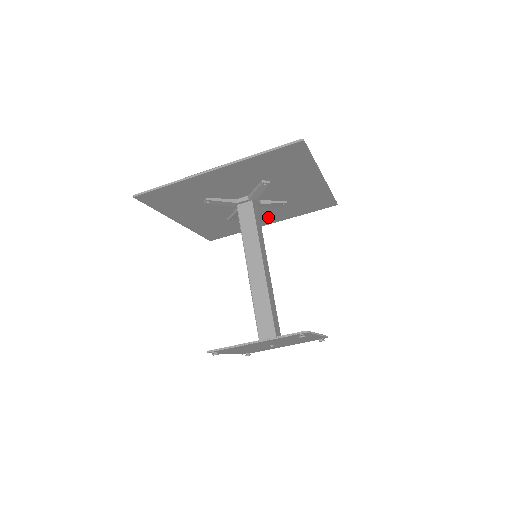
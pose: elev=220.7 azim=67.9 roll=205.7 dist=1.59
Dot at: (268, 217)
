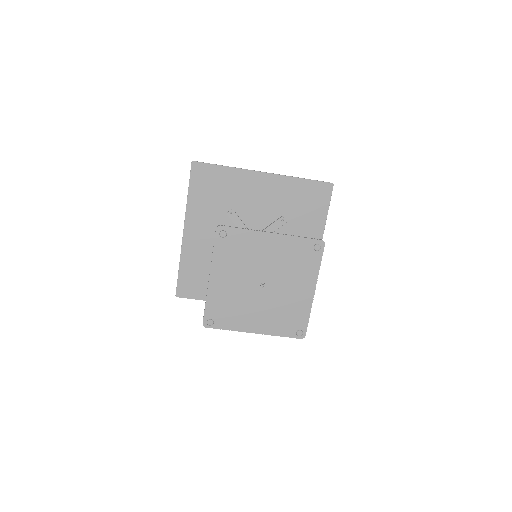
Dot at: occluded
